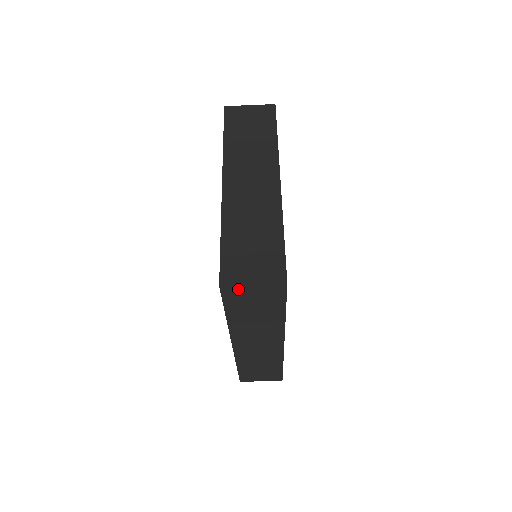
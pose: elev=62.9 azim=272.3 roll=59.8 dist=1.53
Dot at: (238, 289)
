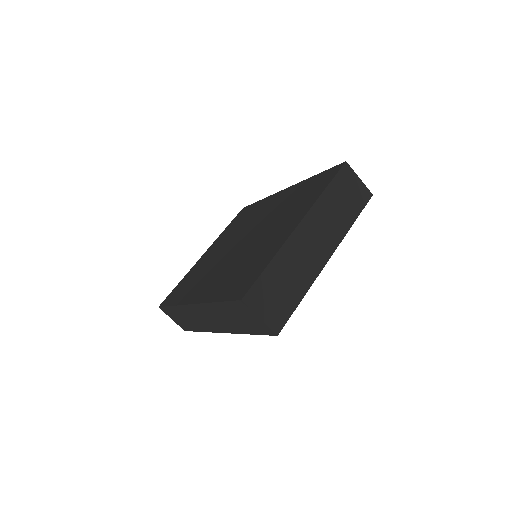
Dot at: (248, 310)
